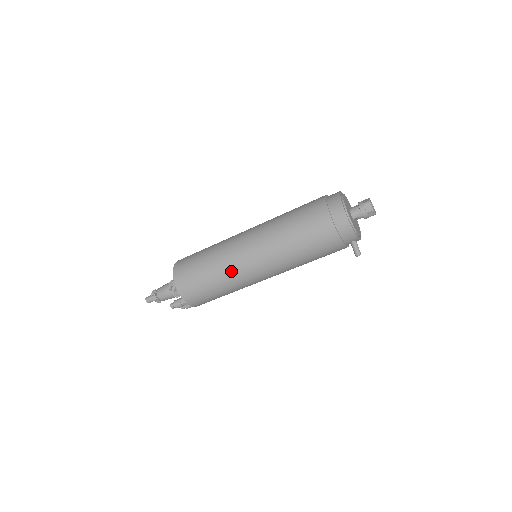
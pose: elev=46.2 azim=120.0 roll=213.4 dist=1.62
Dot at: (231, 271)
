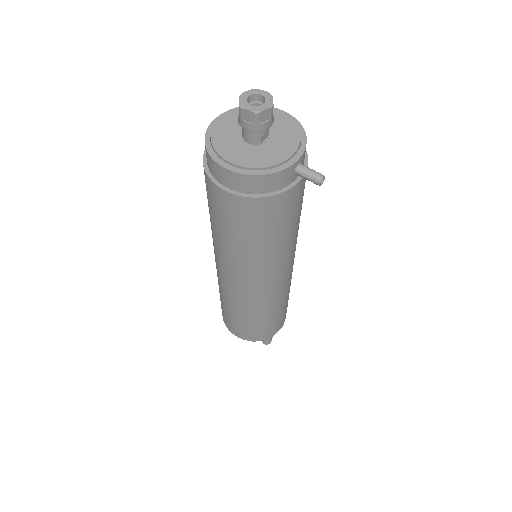
Dot at: (249, 304)
